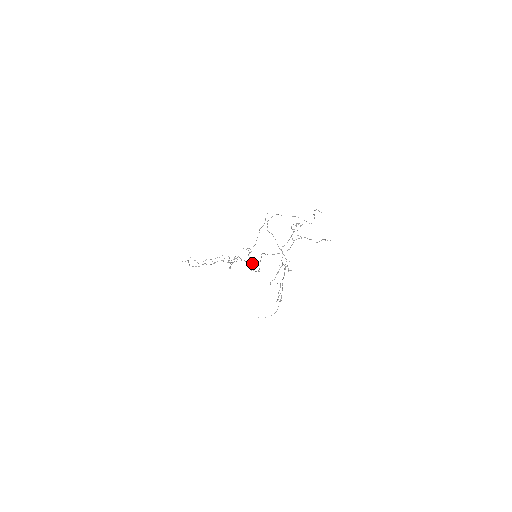
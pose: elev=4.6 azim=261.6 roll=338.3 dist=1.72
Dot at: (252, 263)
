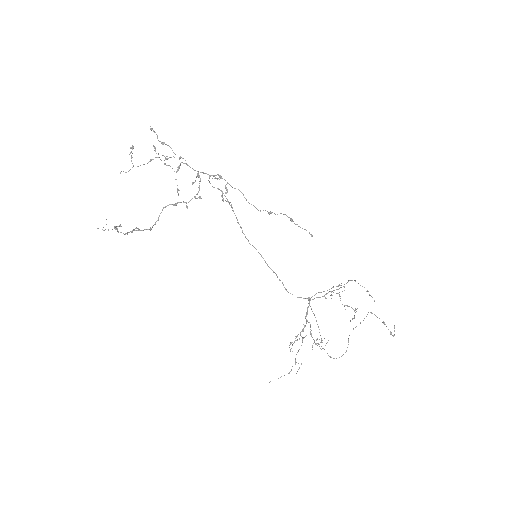
Dot at: (215, 175)
